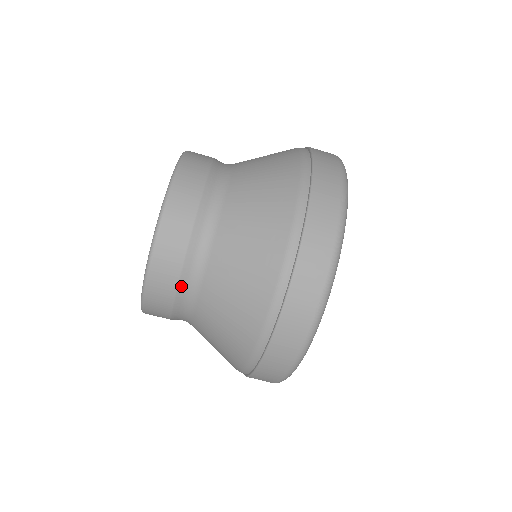
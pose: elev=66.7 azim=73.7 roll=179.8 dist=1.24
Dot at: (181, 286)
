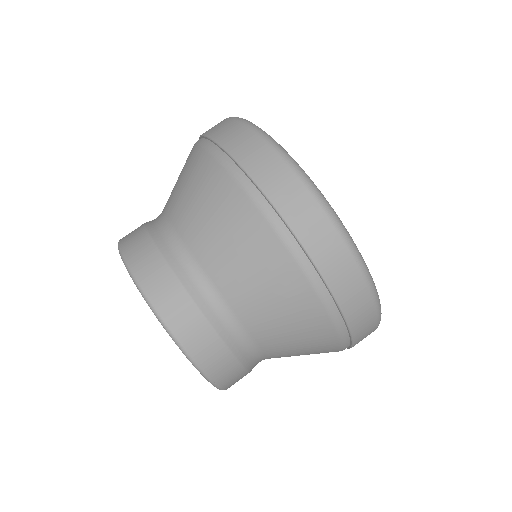
Dot at: (237, 353)
